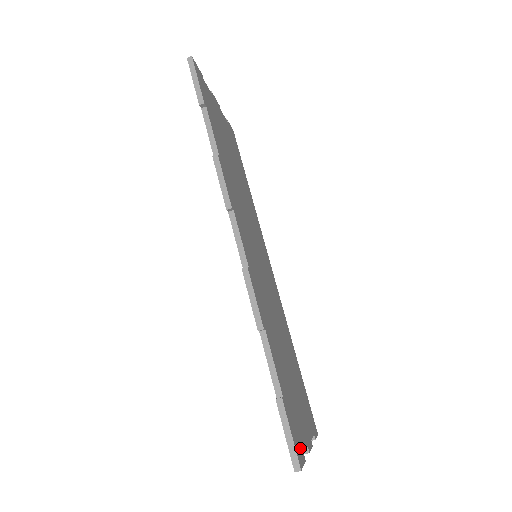
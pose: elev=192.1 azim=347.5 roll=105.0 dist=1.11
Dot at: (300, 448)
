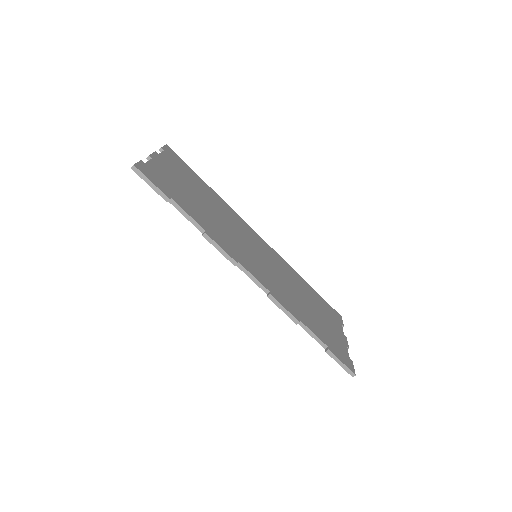
Dot at: (347, 360)
